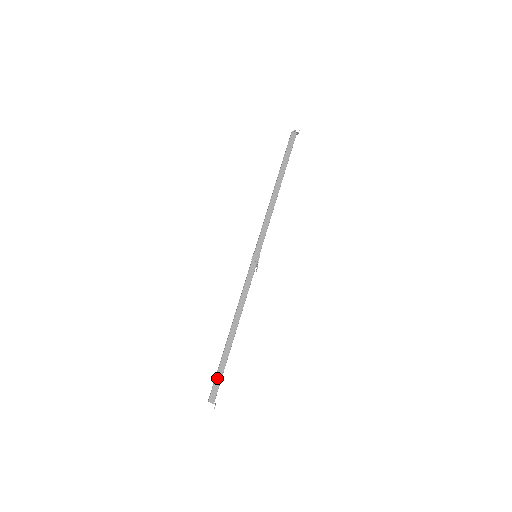
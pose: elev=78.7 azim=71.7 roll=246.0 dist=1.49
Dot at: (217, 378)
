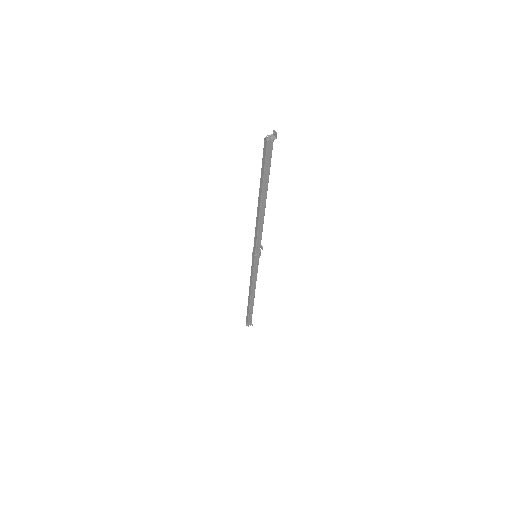
Dot at: (264, 160)
